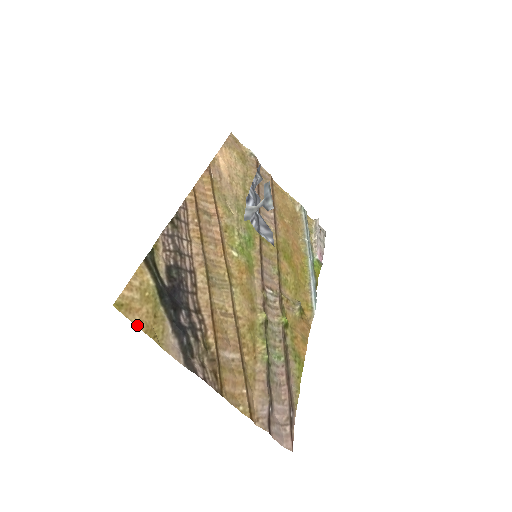
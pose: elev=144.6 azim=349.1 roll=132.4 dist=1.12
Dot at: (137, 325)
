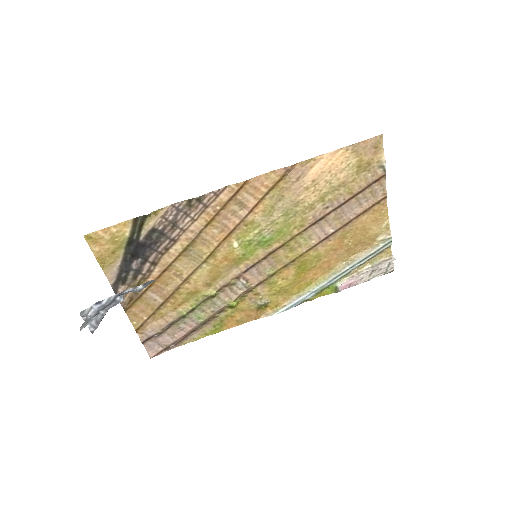
Dot at: (94, 252)
